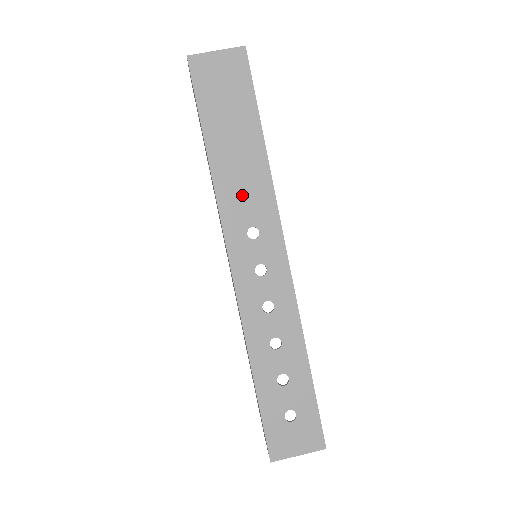
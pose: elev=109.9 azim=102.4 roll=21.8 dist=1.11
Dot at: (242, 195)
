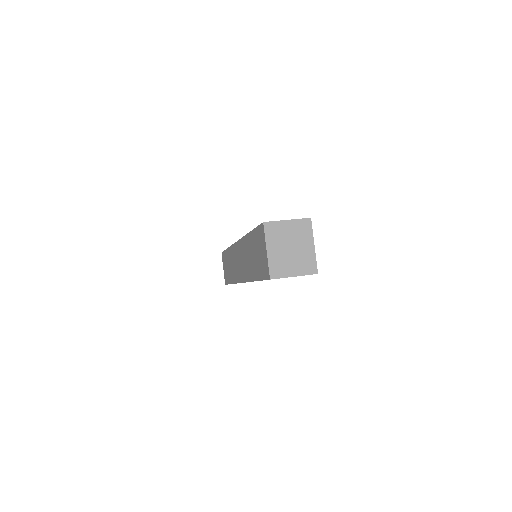
Dot at: occluded
